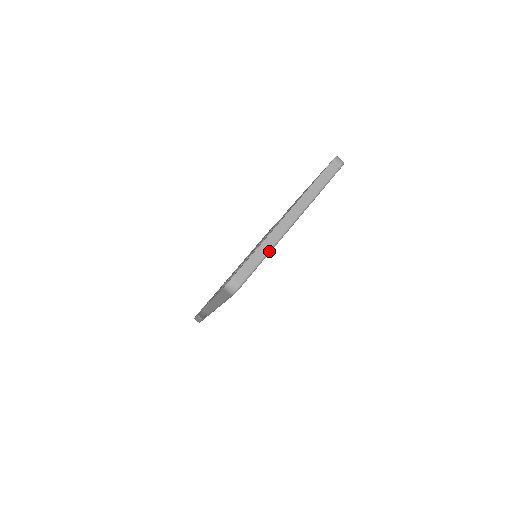
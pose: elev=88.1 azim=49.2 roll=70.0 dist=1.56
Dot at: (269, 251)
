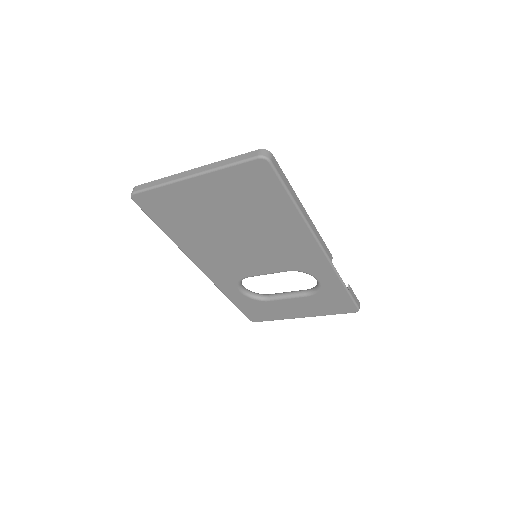
Dot at: (162, 184)
